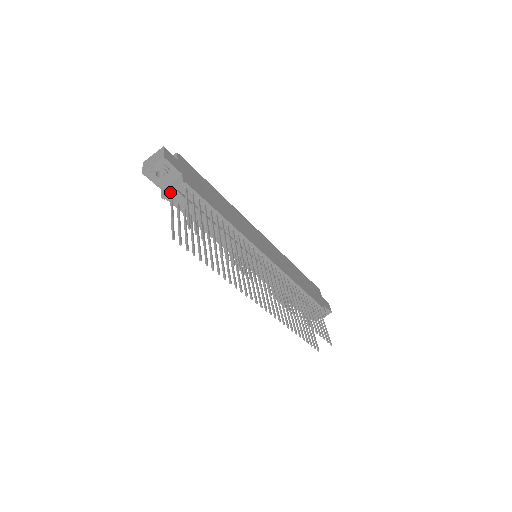
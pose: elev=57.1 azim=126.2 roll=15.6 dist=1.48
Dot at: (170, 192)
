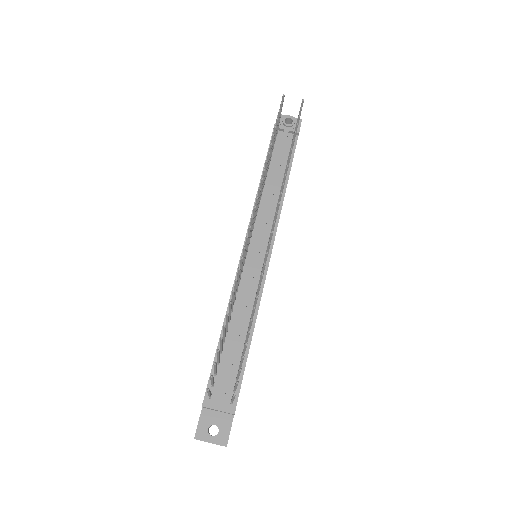
Dot at: (284, 127)
